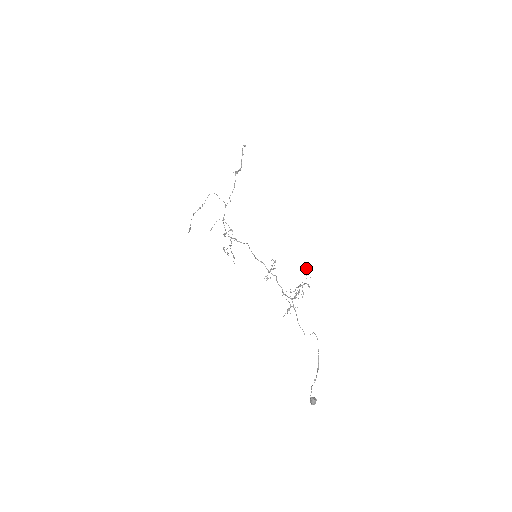
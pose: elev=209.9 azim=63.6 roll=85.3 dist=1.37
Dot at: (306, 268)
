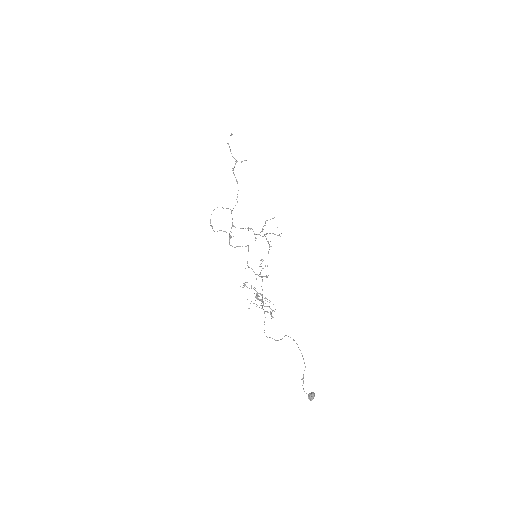
Dot at: (244, 284)
